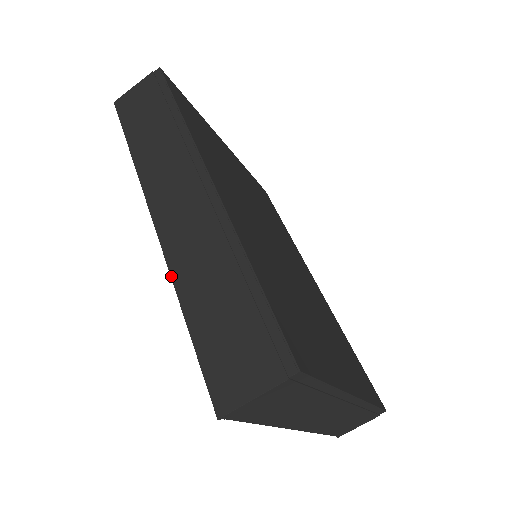
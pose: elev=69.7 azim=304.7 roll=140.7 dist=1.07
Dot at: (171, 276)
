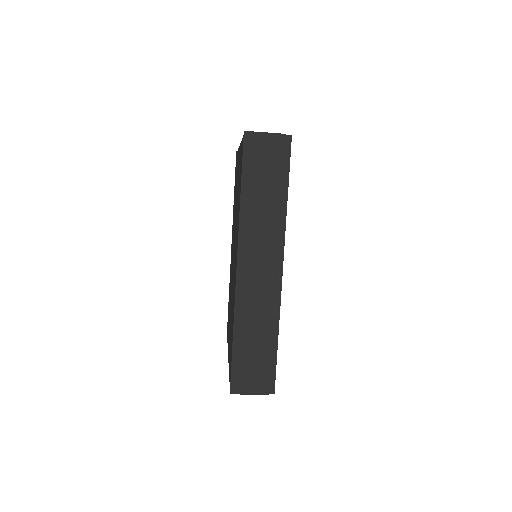
Dot at: (235, 313)
